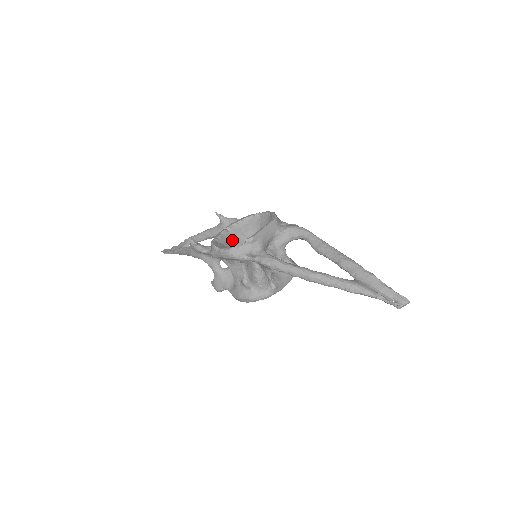
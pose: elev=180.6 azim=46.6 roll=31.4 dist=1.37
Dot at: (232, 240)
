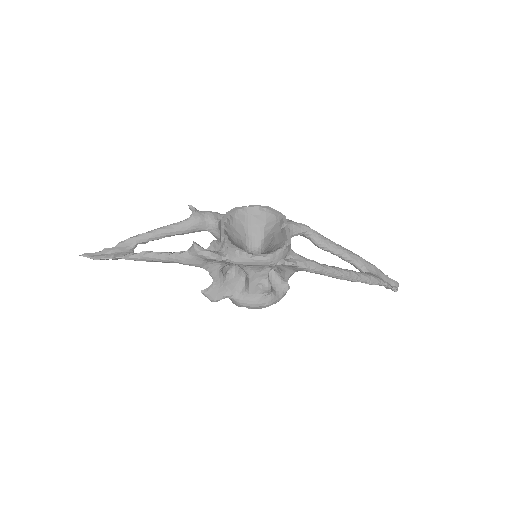
Dot at: (233, 240)
